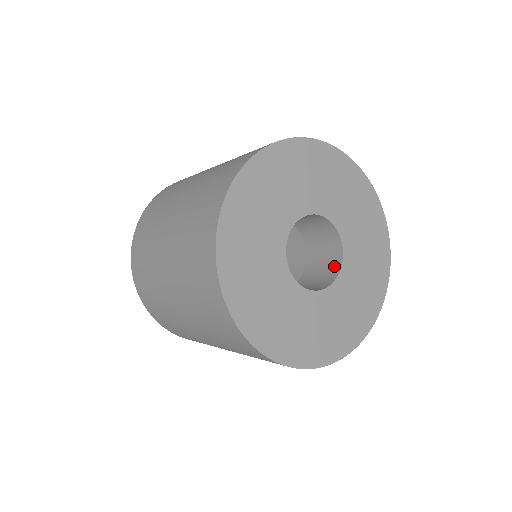
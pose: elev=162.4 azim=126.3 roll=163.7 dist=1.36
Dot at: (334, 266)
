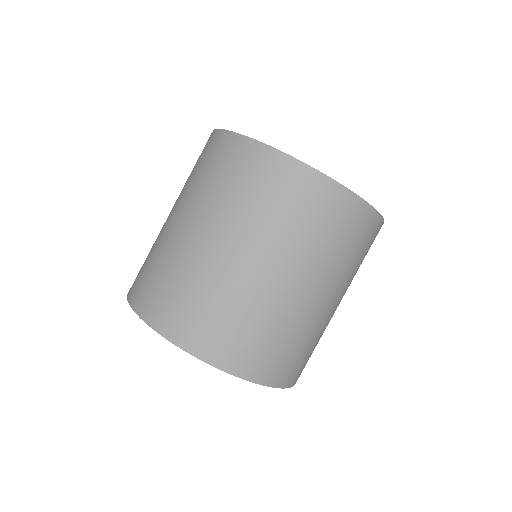
Dot at: occluded
